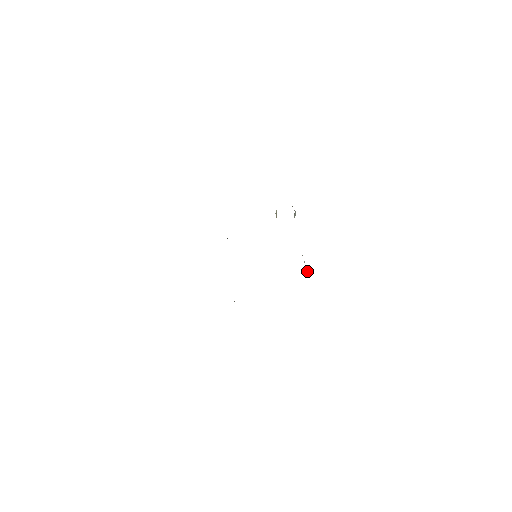
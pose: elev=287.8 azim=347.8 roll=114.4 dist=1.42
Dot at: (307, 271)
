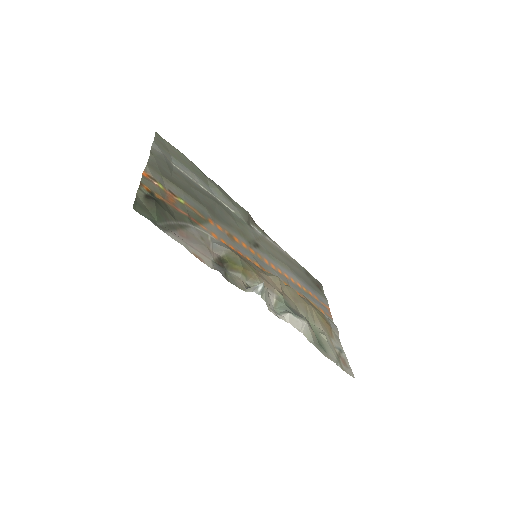
Dot at: (300, 323)
